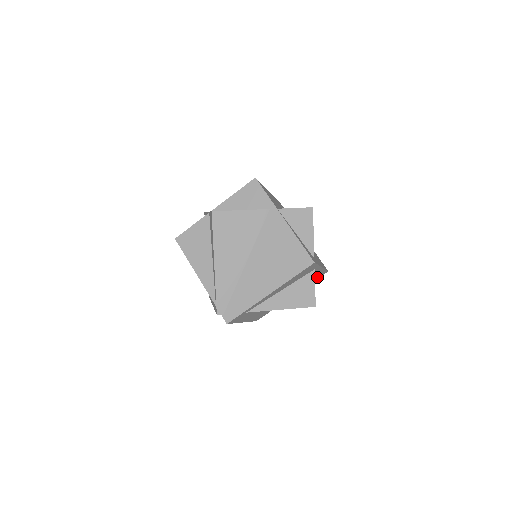
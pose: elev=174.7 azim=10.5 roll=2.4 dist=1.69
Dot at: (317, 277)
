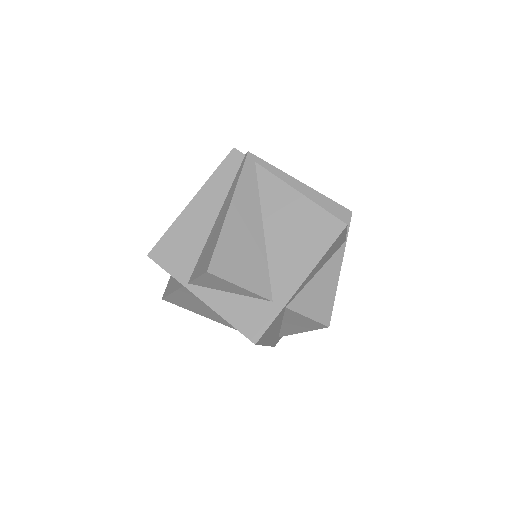
Dot at: (337, 241)
